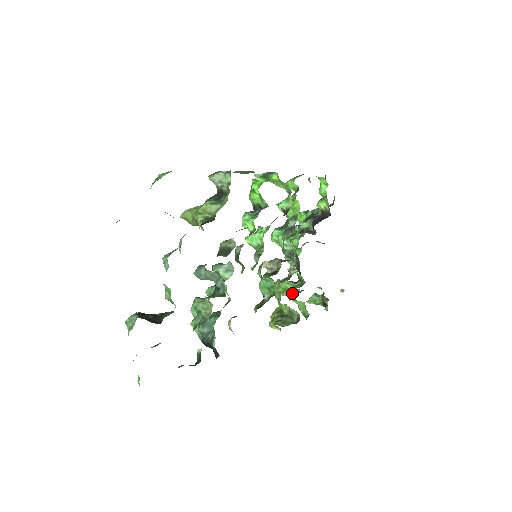
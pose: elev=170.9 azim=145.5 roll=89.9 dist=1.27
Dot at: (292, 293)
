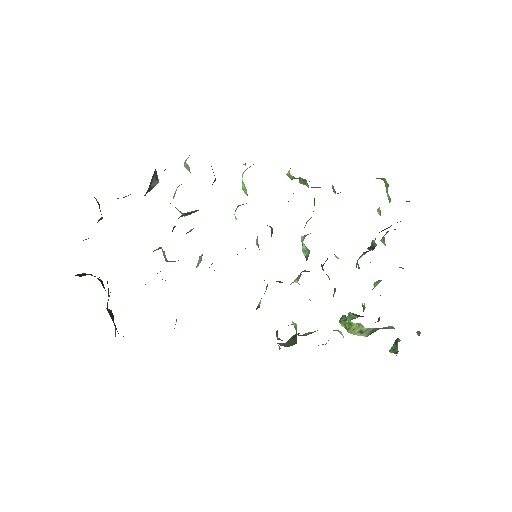
Dot at: occluded
